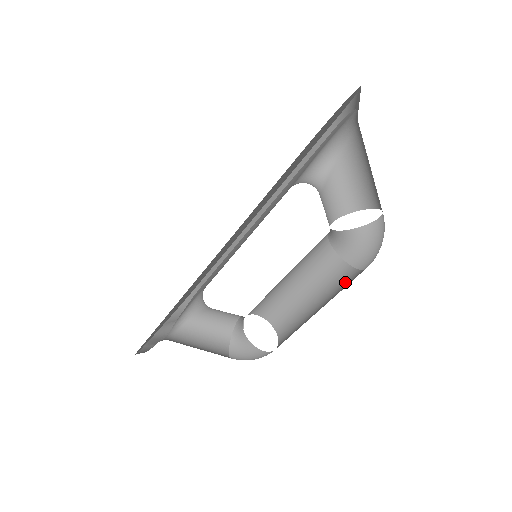
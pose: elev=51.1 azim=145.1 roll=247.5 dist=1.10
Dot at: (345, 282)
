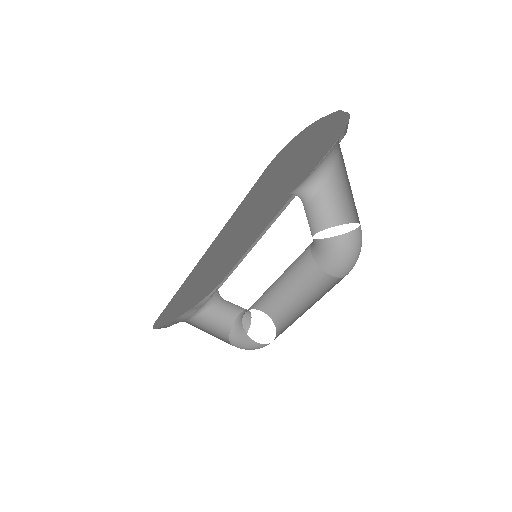
Dot at: (330, 289)
